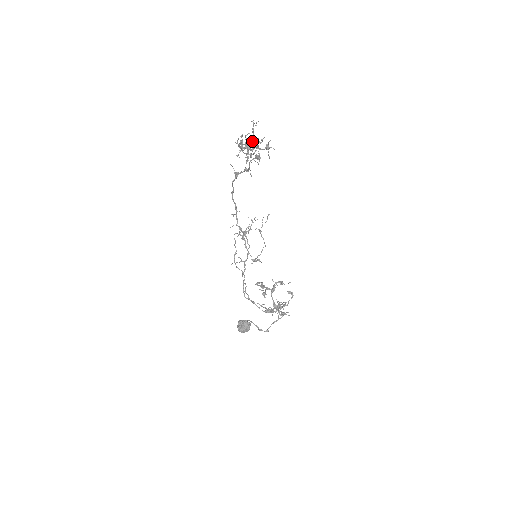
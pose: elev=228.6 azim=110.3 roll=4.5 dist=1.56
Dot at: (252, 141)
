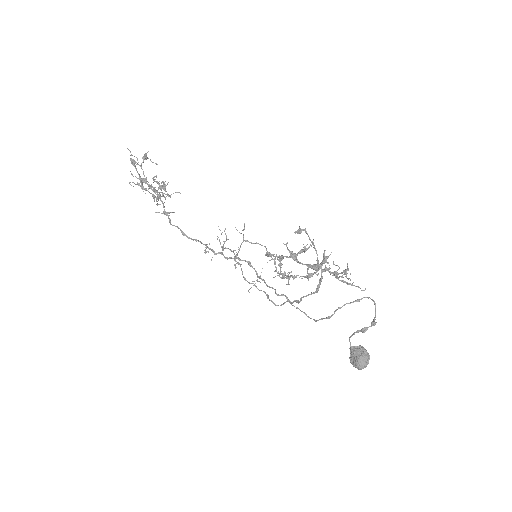
Dot at: (162, 188)
